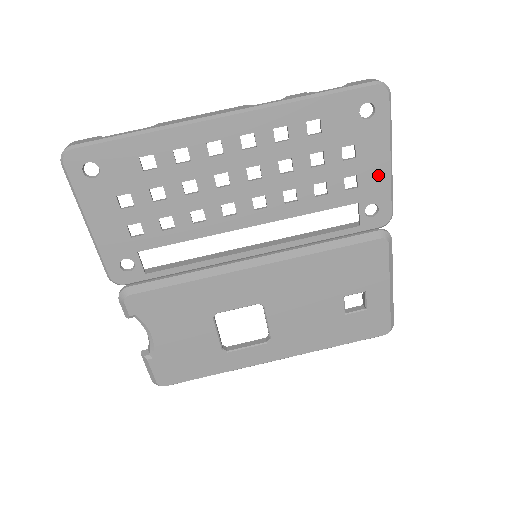
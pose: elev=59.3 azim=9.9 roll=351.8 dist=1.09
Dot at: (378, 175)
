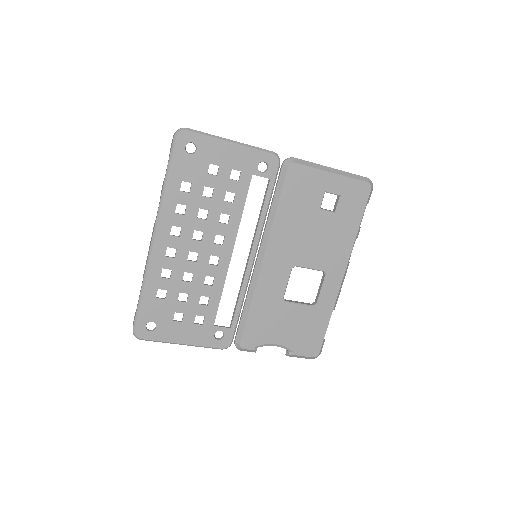
Dot at: (239, 155)
